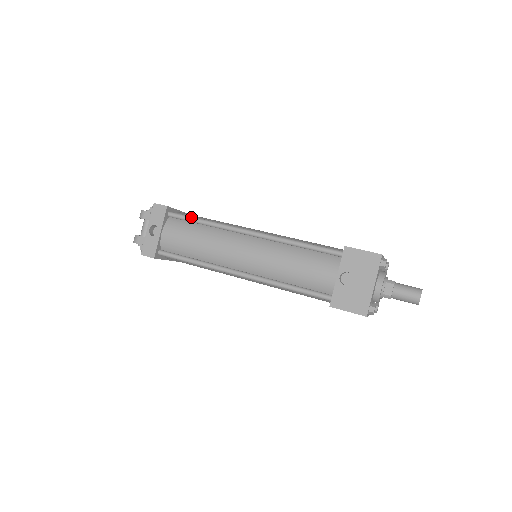
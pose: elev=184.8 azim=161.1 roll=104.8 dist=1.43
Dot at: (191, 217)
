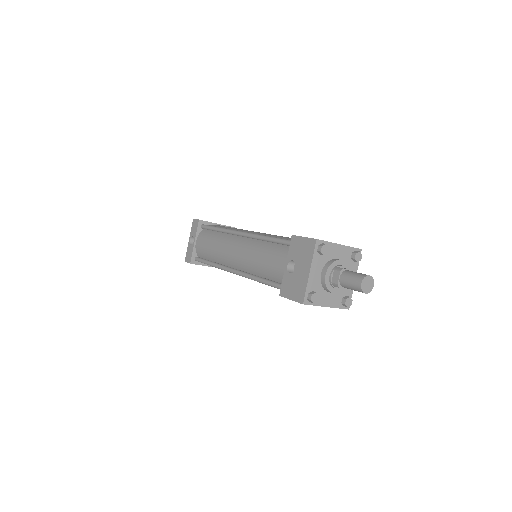
Dot at: (212, 226)
